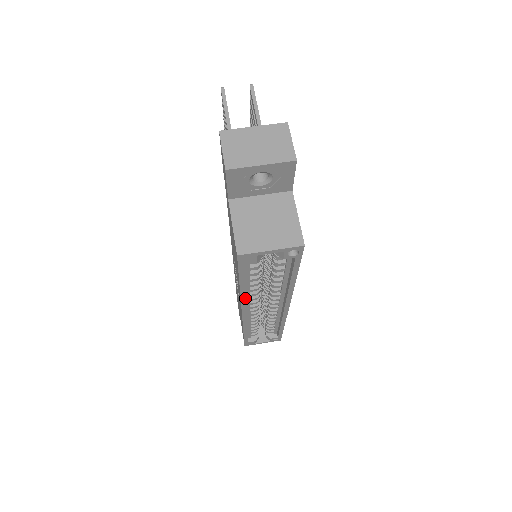
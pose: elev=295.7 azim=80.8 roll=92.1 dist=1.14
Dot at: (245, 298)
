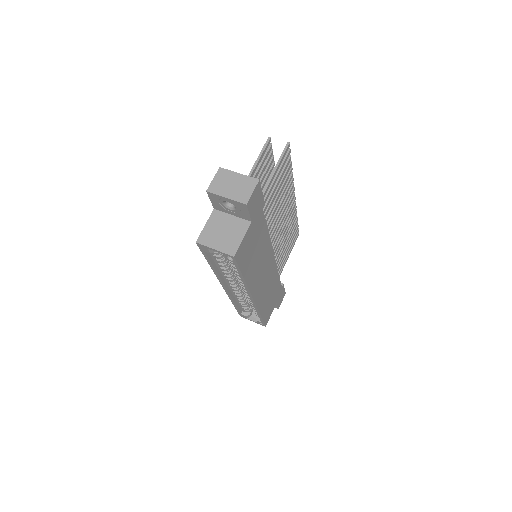
Dot at: (218, 275)
